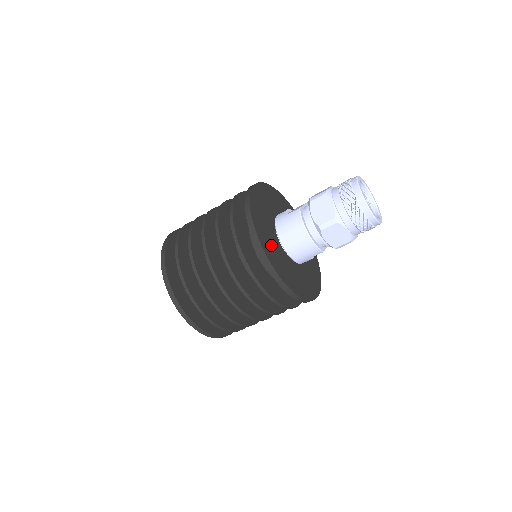
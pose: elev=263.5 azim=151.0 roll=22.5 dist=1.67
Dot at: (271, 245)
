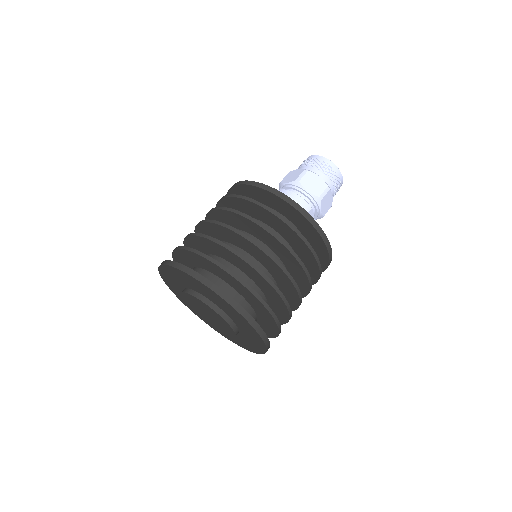
Dot at: occluded
